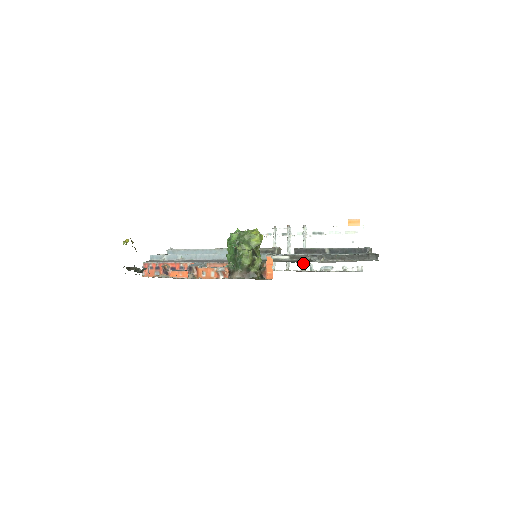
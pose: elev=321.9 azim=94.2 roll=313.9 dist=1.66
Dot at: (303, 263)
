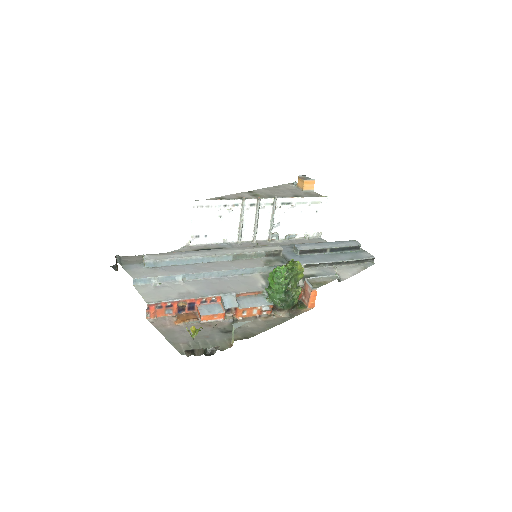
Dot at: (271, 234)
